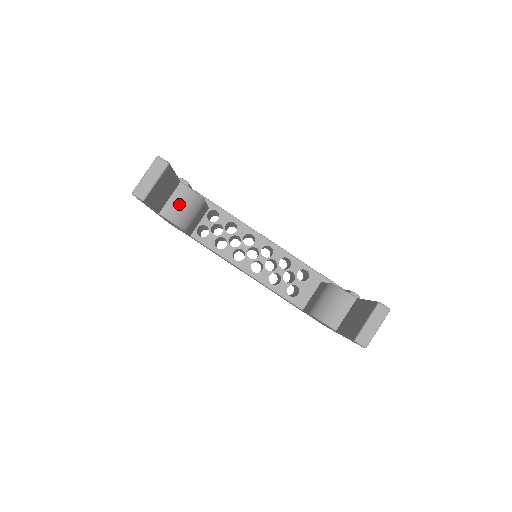
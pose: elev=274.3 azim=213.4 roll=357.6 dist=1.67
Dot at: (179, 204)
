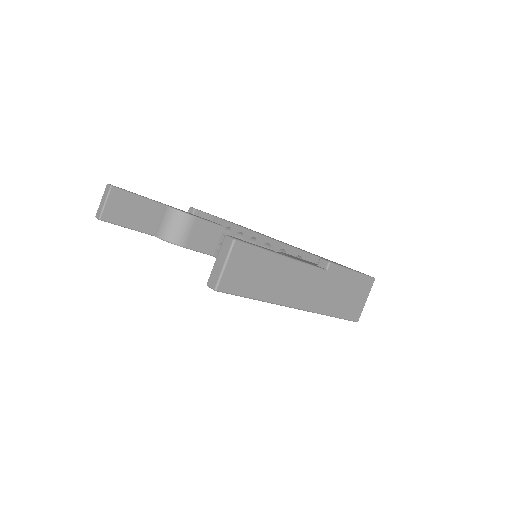
Dot at: (166, 223)
